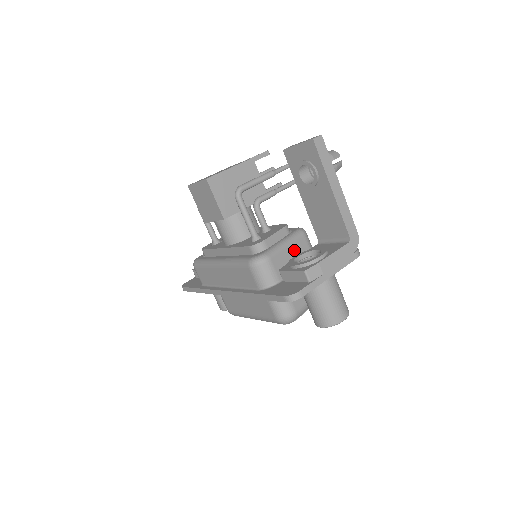
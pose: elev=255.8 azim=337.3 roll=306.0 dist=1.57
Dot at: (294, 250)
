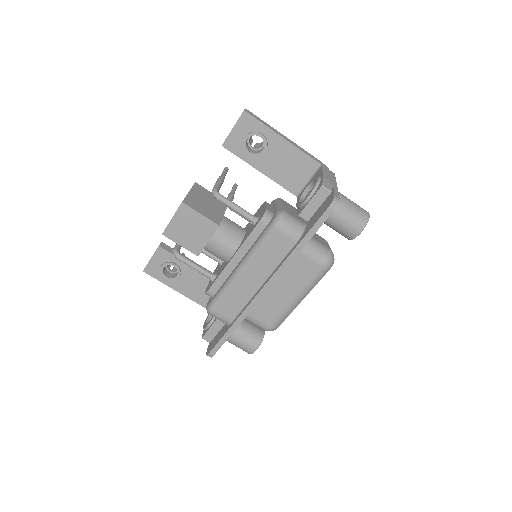
Dot at: (289, 207)
